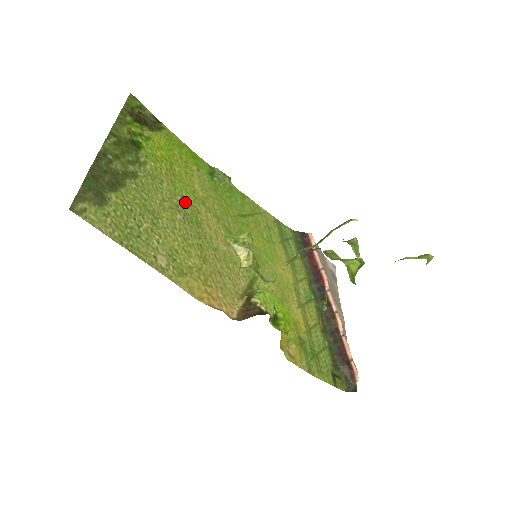
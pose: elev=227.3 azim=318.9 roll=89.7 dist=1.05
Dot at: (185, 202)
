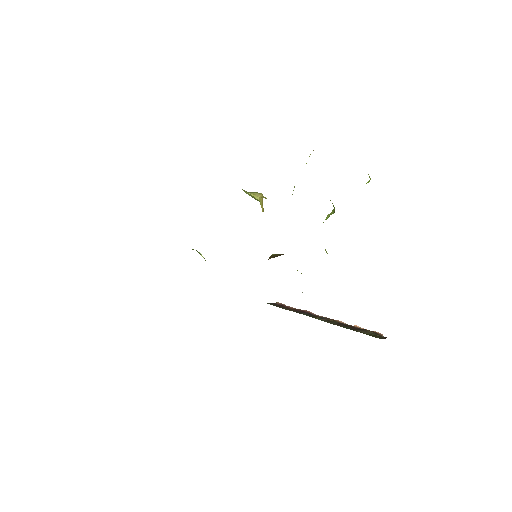
Dot at: occluded
